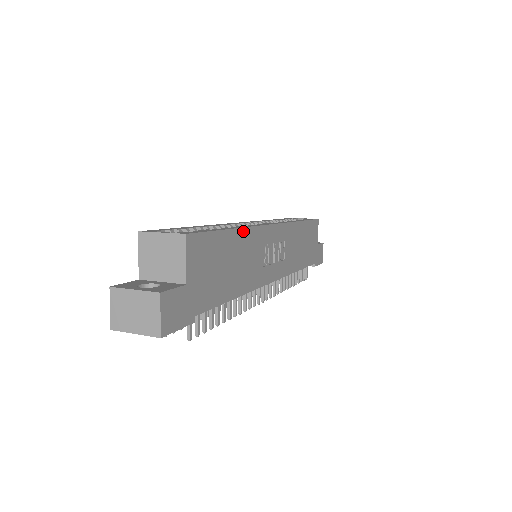
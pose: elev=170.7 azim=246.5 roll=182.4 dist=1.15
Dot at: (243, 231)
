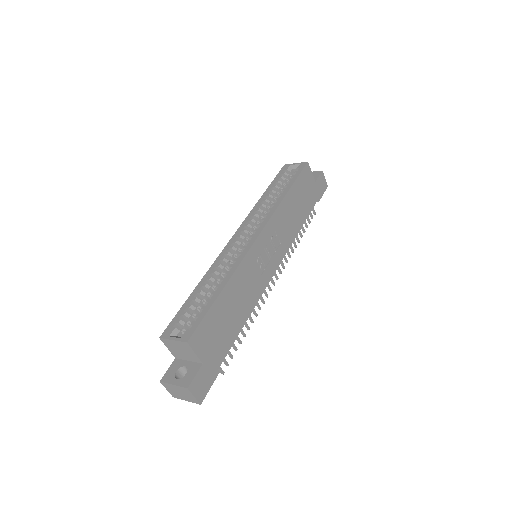
Dot at: (231, 280)
